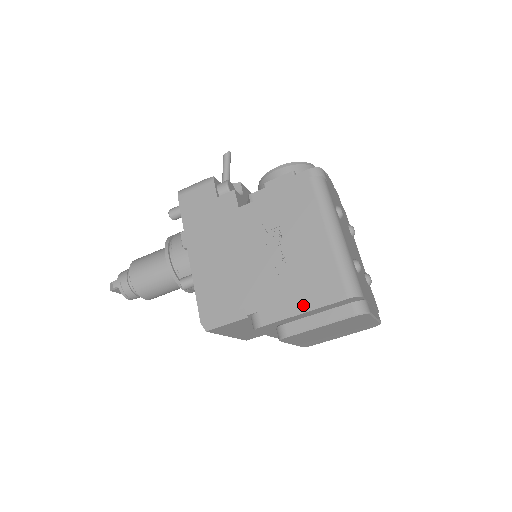
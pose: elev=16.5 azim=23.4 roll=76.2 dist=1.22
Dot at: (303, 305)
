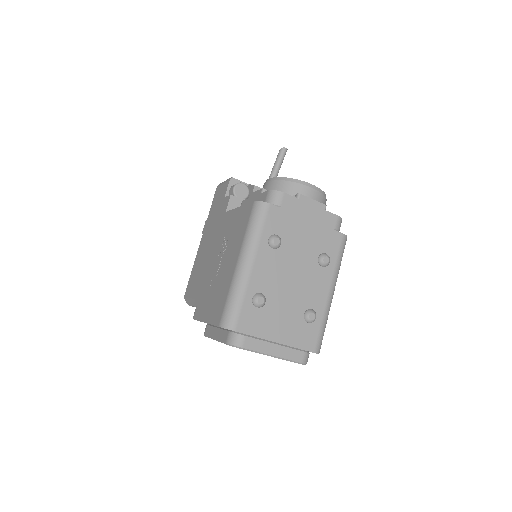
Dot at: (207, 316)
